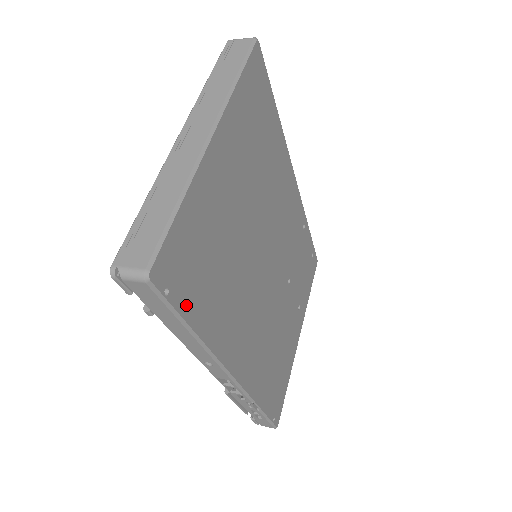
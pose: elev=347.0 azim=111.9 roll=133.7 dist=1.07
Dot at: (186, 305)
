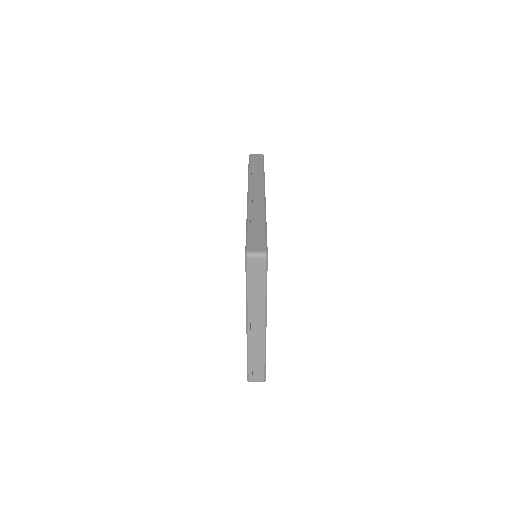
Dot at: occluded
